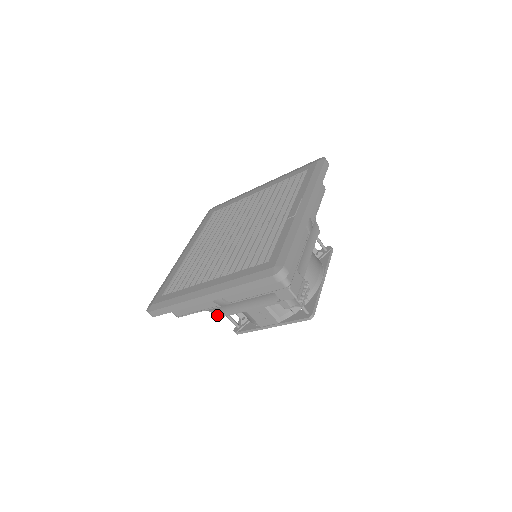
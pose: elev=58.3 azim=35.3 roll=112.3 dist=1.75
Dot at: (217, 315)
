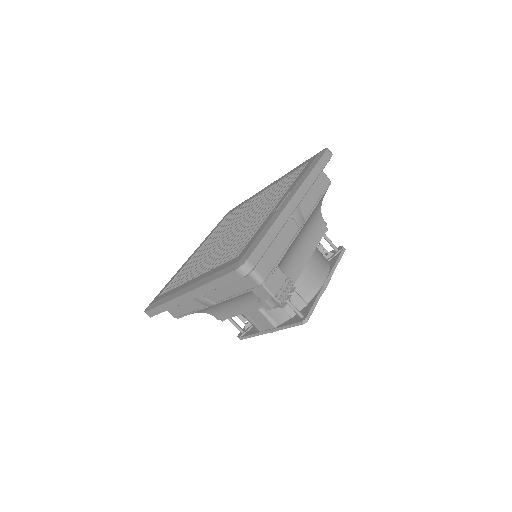
Dot at: (217, 318)
